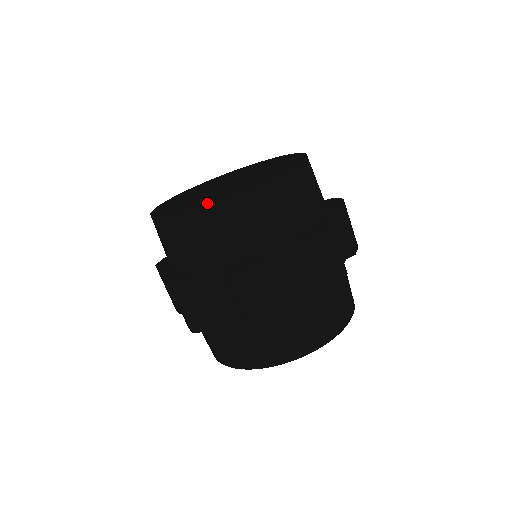
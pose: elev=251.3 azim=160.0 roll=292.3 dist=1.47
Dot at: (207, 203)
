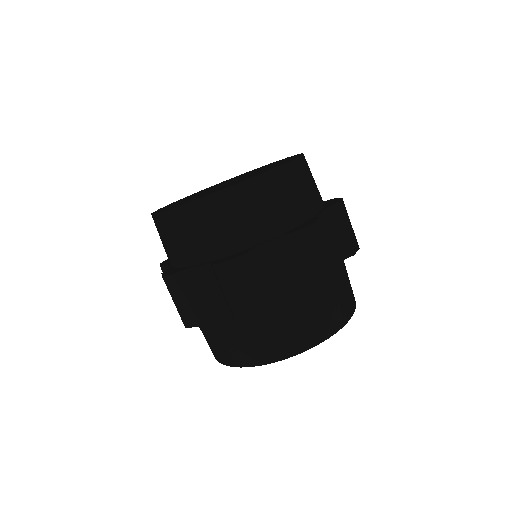
Dot at: (260, 173)
